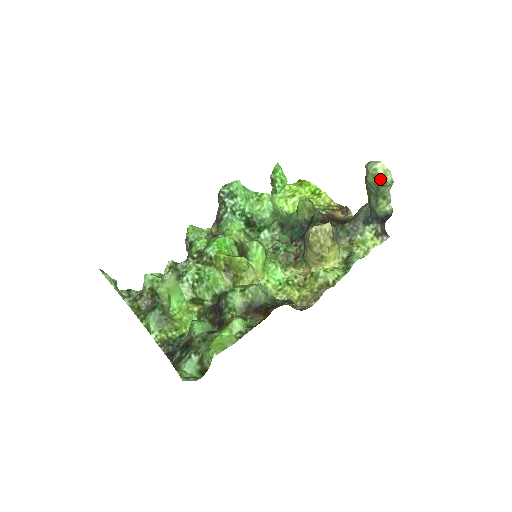
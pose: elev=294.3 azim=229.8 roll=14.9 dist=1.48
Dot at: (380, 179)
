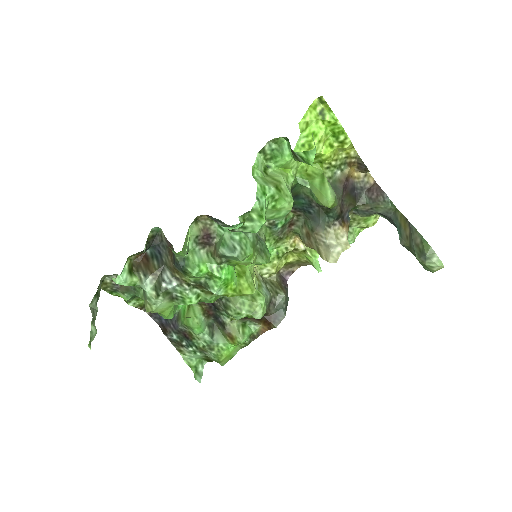
Dot at: (429, 270)
